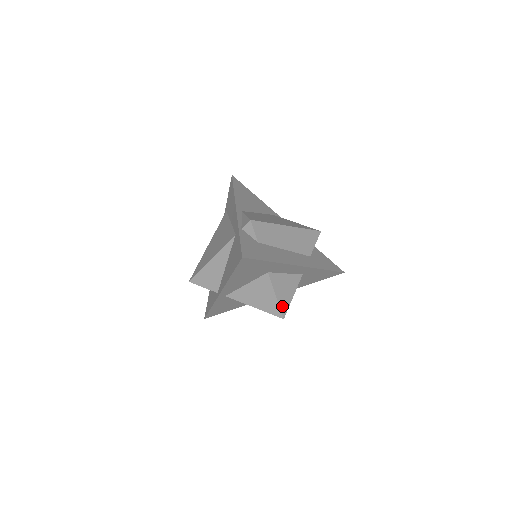
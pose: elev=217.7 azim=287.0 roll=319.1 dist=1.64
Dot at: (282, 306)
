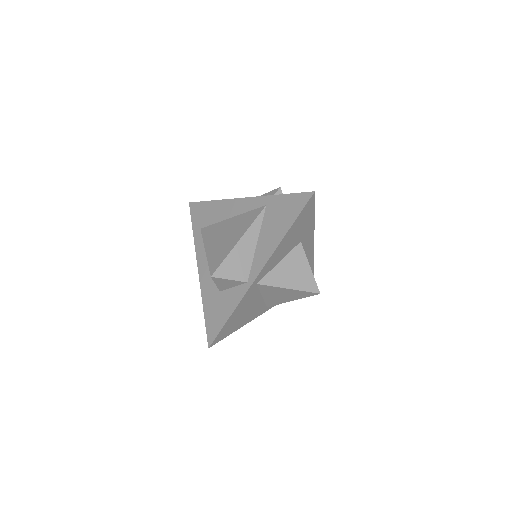
Dot at: (315, 281)
